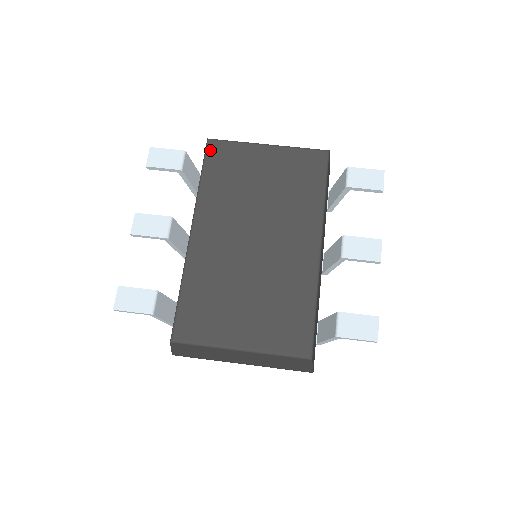
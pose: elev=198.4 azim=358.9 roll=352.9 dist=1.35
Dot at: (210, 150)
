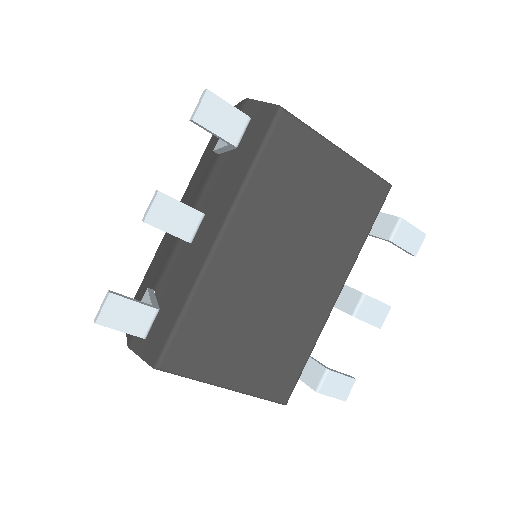
Dot at: (278, 128)
